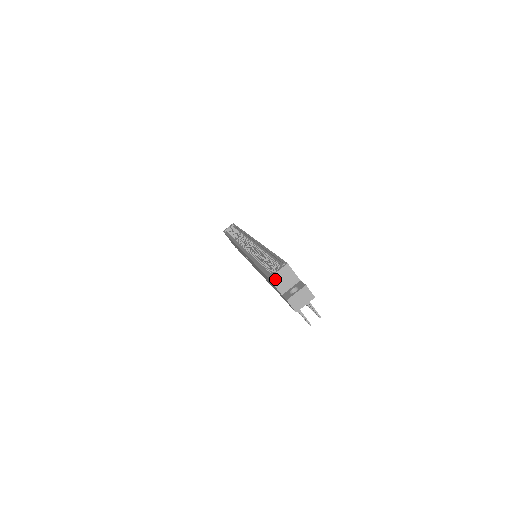
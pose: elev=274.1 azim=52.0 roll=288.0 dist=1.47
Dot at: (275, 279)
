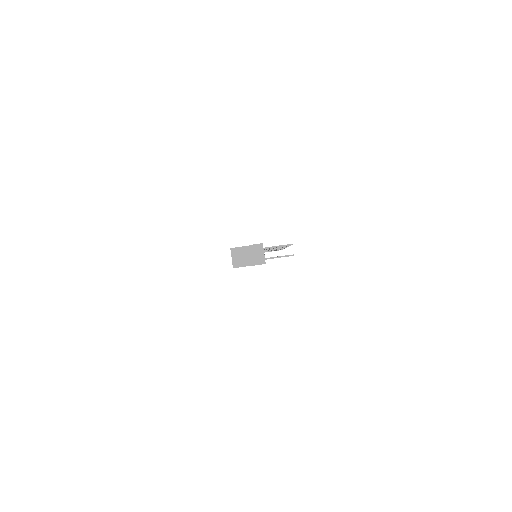
Dot at: (237, 264)
